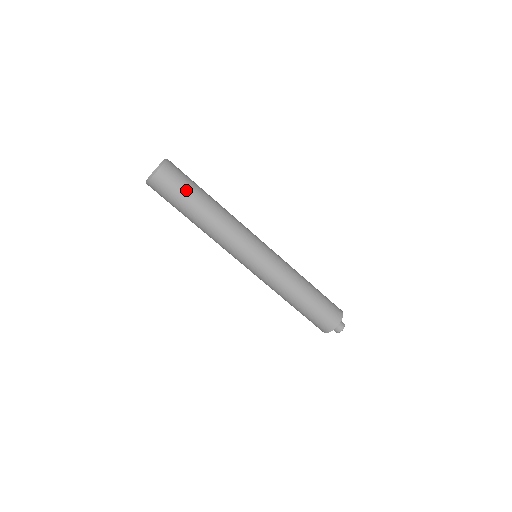
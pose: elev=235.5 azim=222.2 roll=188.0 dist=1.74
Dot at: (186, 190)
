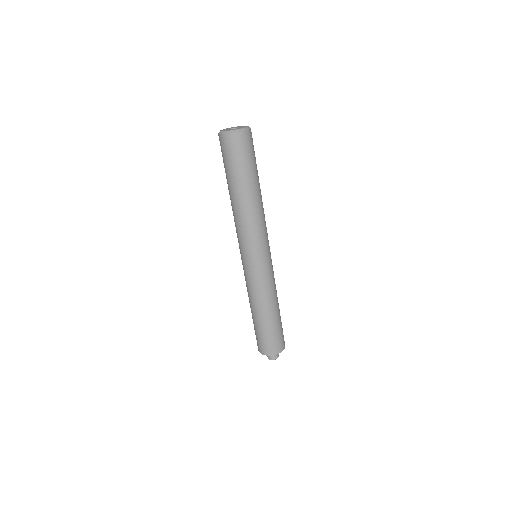
Dot at: (246, 165)
